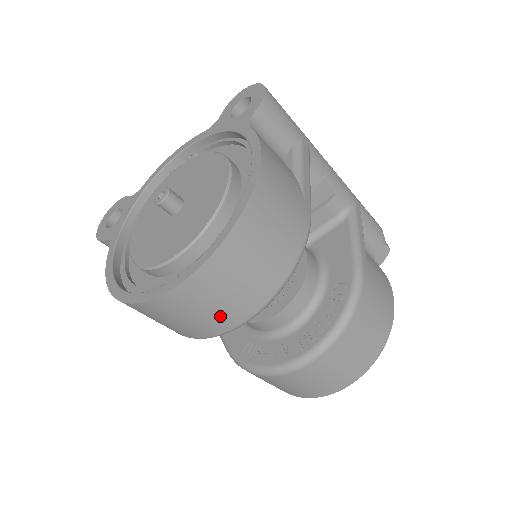
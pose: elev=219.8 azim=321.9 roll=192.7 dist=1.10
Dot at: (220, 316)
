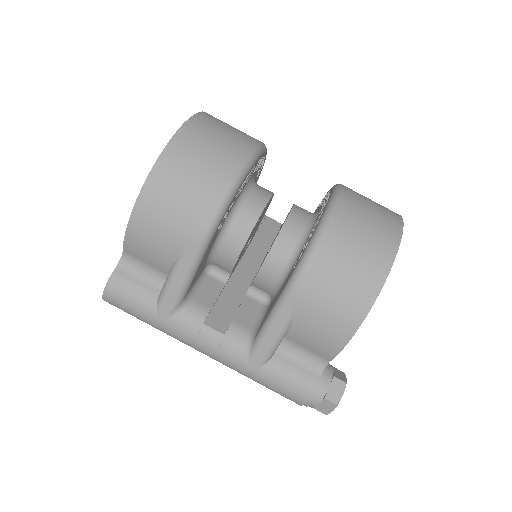
Dot at: (232, 145)
